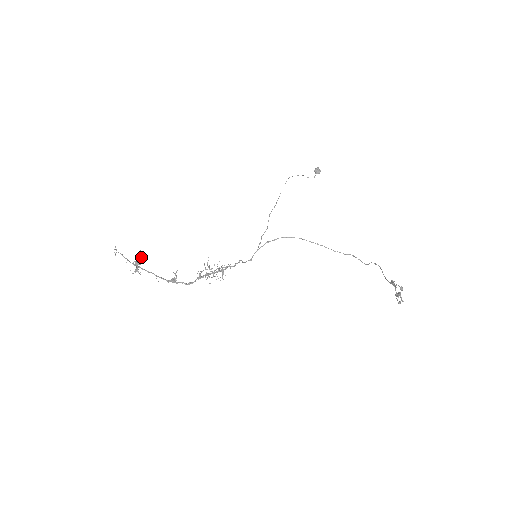
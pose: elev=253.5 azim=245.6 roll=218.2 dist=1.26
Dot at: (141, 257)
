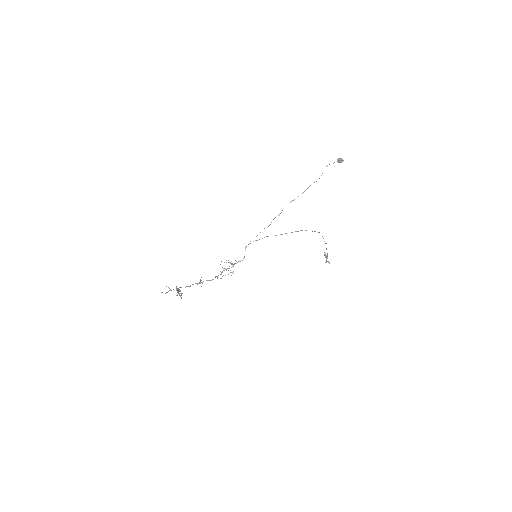
Dot at: occluded
